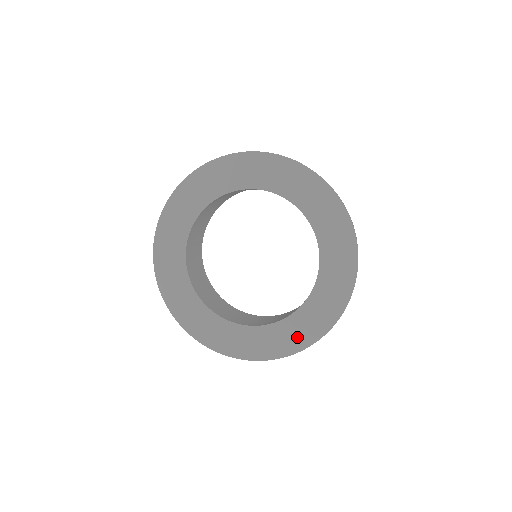
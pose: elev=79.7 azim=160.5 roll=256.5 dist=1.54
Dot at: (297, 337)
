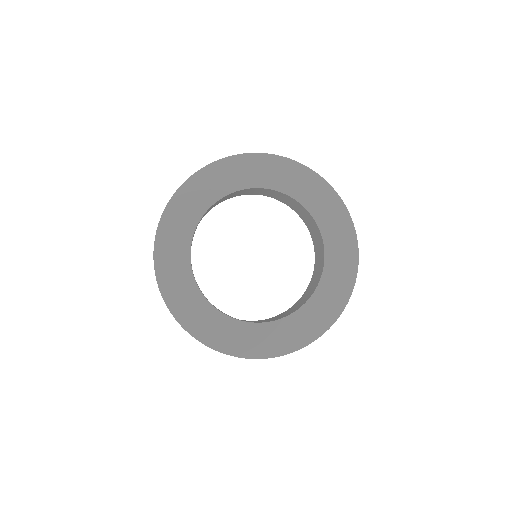
Dot at: (341, 285)
